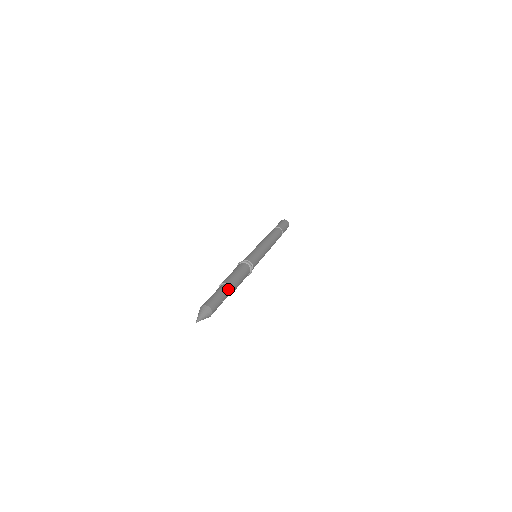
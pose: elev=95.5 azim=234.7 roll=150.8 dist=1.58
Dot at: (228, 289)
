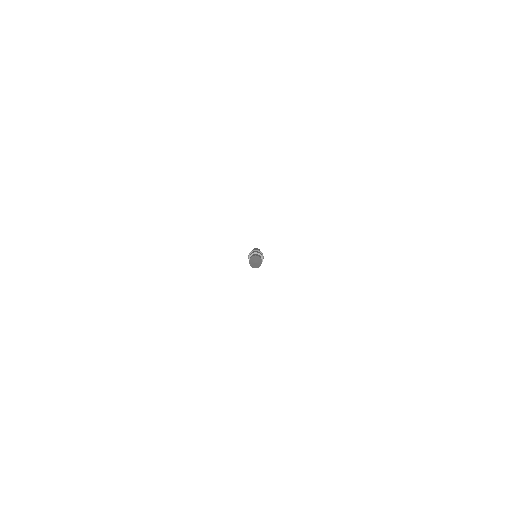
Dot at: occluded
